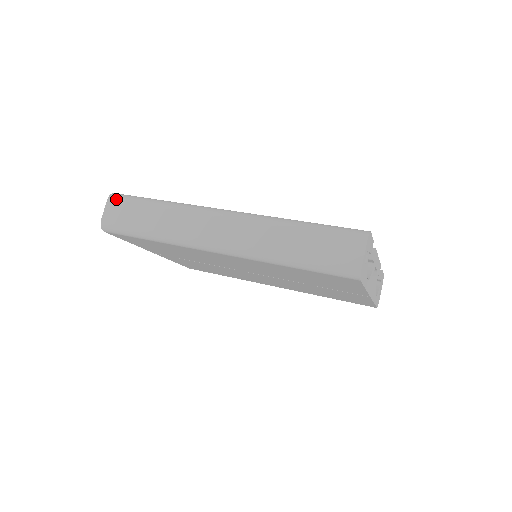
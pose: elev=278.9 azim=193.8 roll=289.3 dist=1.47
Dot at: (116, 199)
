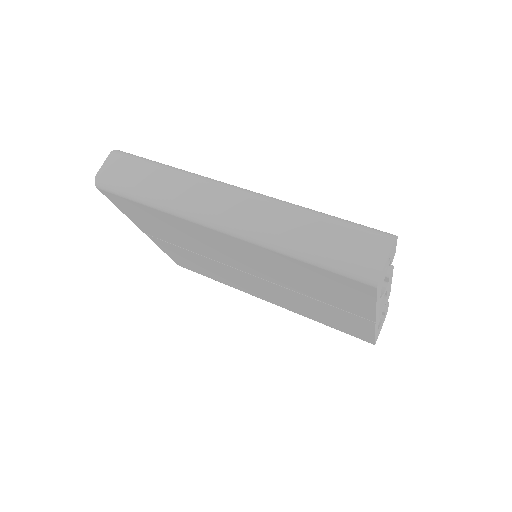
Dot at: (119, 155)
